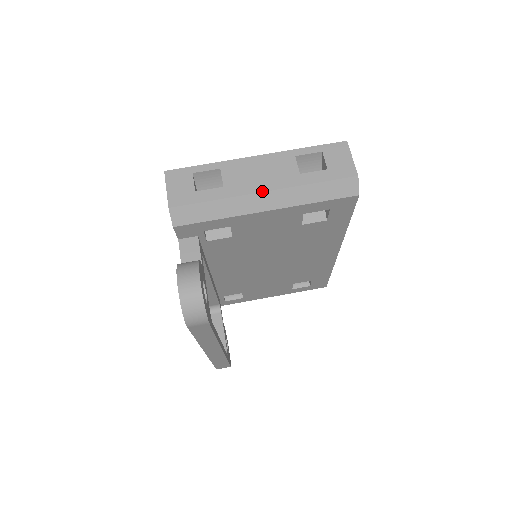
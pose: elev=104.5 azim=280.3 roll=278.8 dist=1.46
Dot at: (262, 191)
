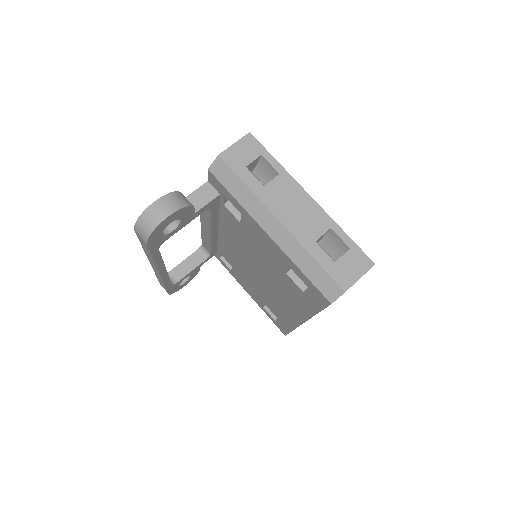
Dot at: (279, 219)
